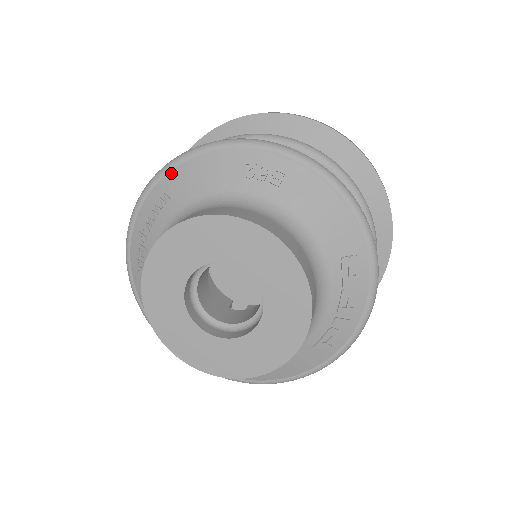
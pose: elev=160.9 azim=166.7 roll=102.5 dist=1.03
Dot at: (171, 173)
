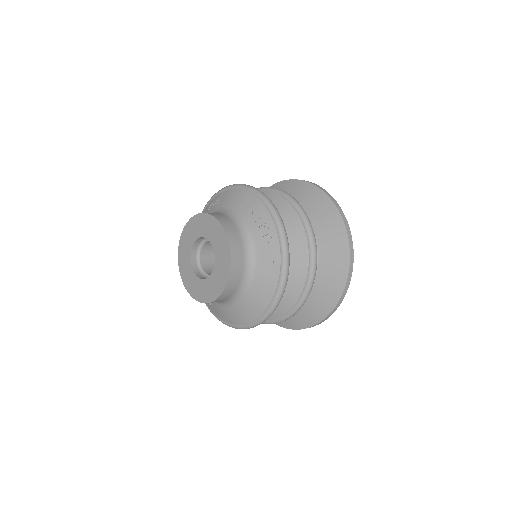
Dot at: occluded
